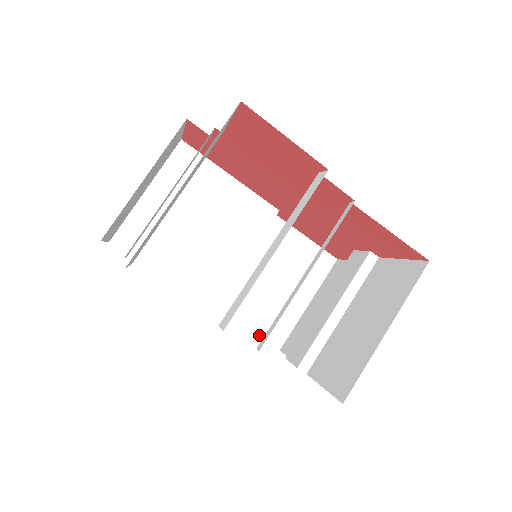
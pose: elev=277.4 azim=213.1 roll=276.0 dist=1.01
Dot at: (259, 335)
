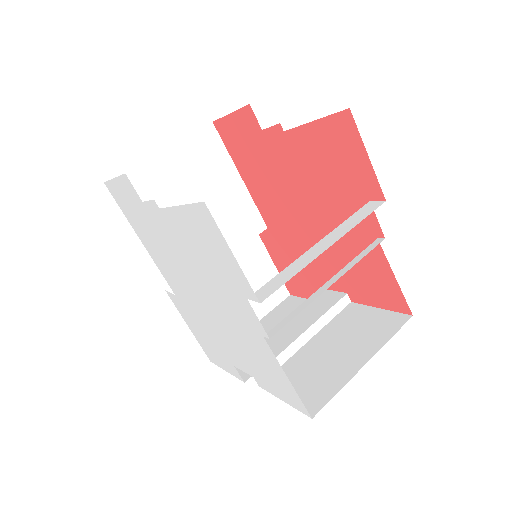
Dot at: occluded
